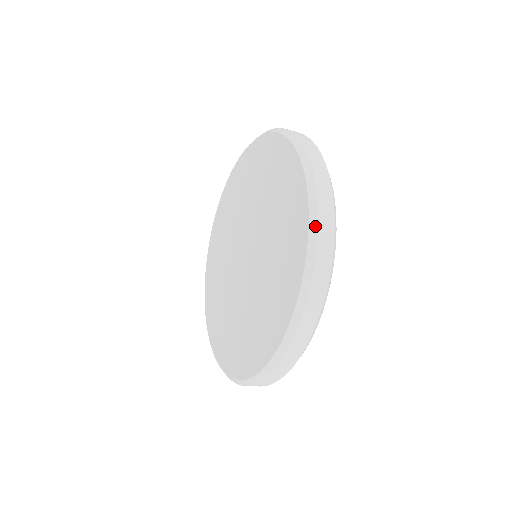
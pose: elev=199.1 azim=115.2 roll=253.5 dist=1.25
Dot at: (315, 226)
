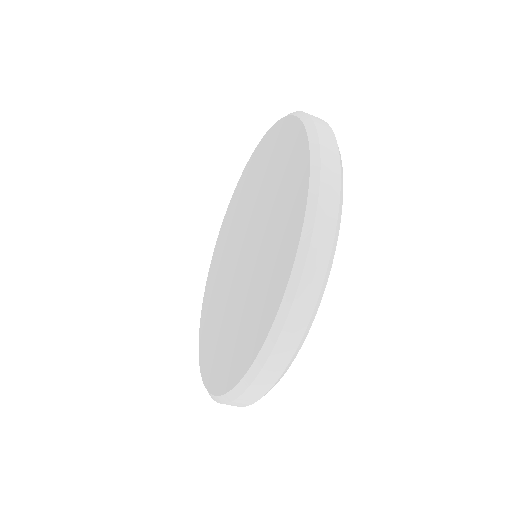
Dot at: (313, 209)
